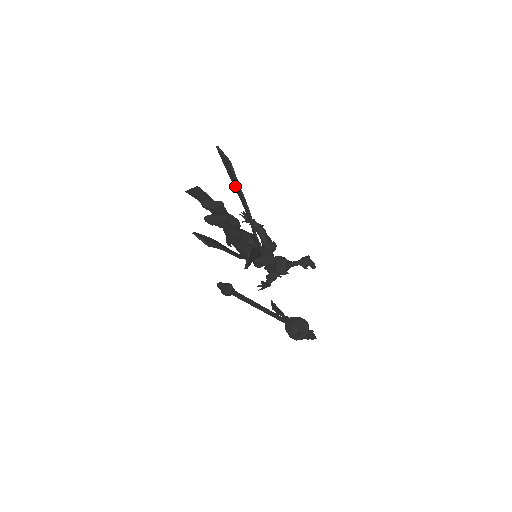
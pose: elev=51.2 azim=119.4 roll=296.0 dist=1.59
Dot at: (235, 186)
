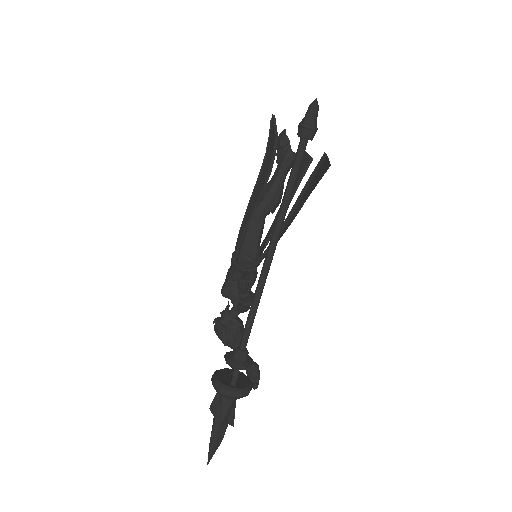
Dot at: occluded
